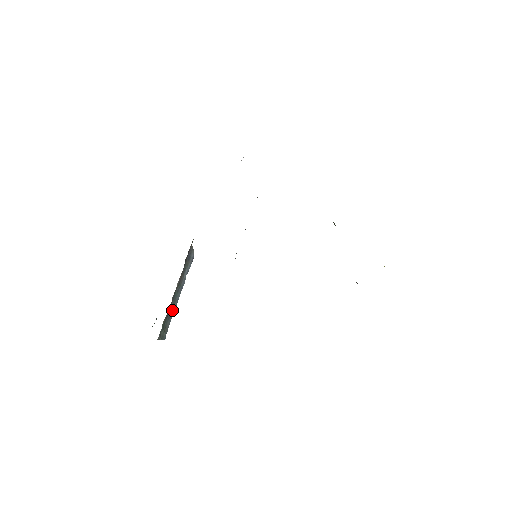
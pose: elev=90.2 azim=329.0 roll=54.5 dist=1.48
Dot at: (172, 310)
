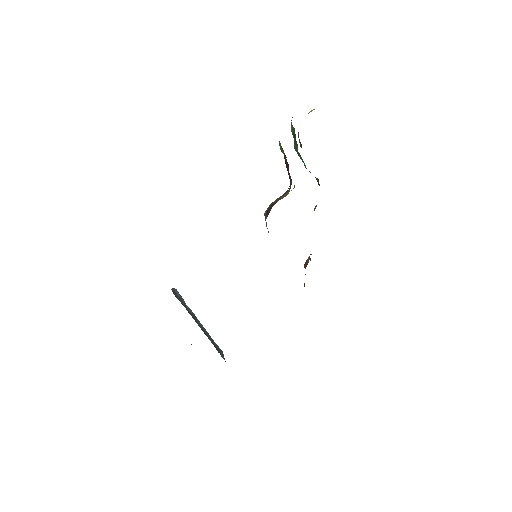
Dot at: (208, 336)
